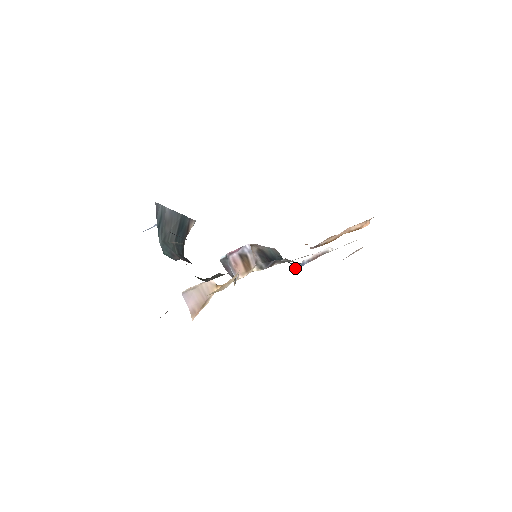
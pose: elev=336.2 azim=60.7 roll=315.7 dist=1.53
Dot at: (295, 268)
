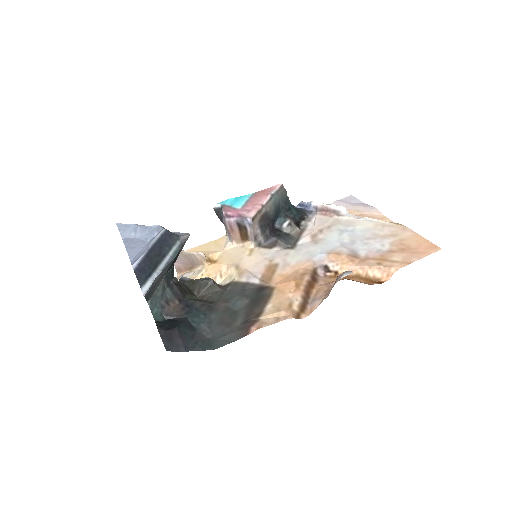
Dot at: (299, 207)
